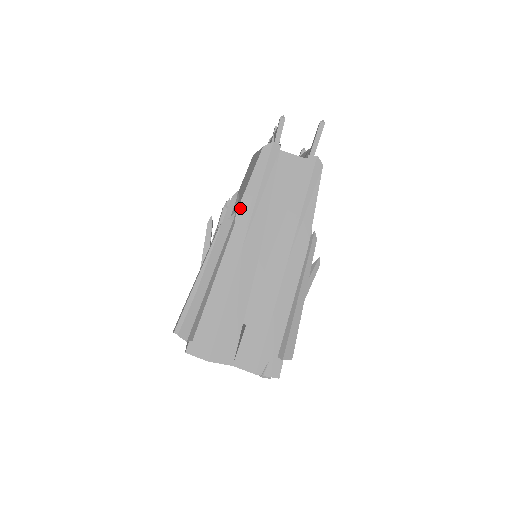
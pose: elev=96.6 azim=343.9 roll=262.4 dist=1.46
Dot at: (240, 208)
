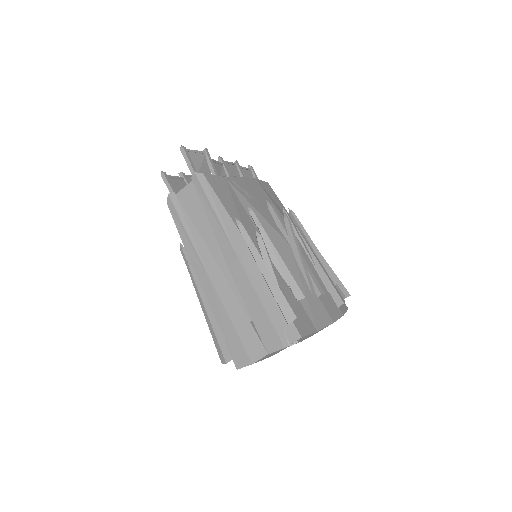
Dot at: (188, 253)
